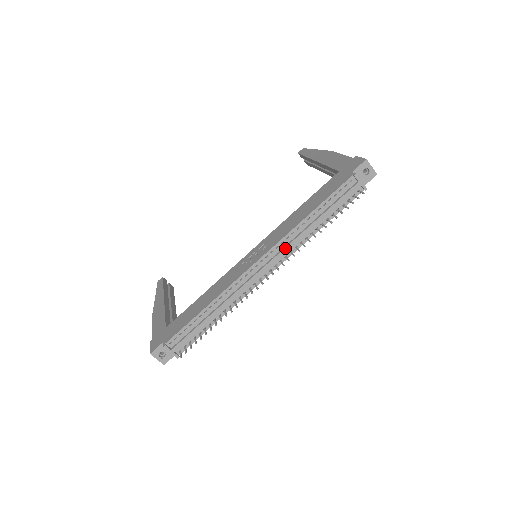
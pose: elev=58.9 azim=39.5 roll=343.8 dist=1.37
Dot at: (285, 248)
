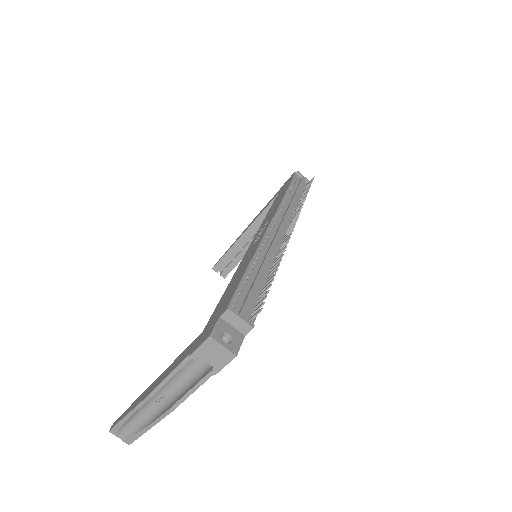
Dot at: (287, 212)
